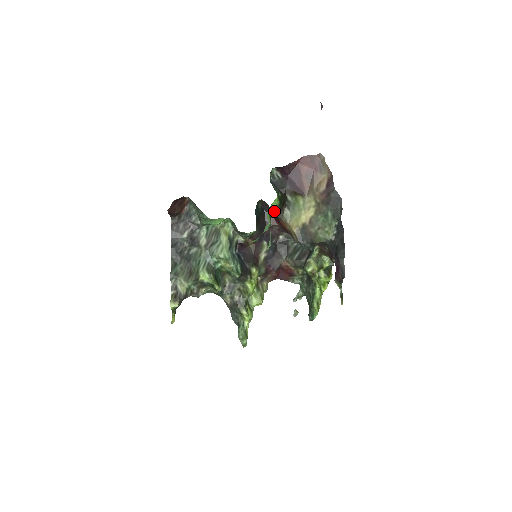
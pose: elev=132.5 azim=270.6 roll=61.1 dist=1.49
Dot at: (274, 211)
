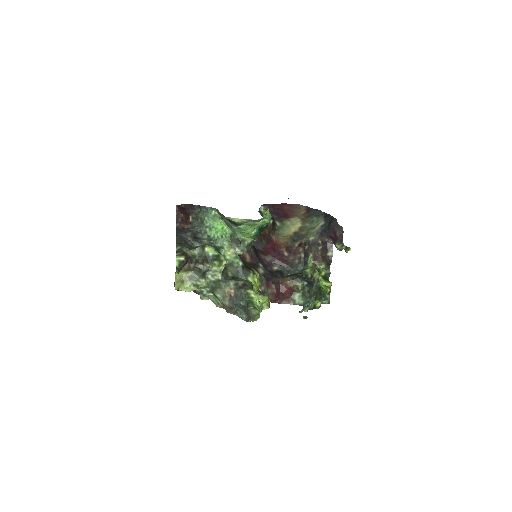
Dot at: (267, 225)
